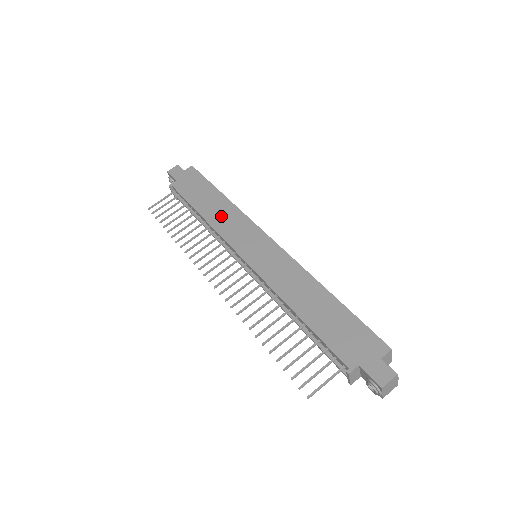
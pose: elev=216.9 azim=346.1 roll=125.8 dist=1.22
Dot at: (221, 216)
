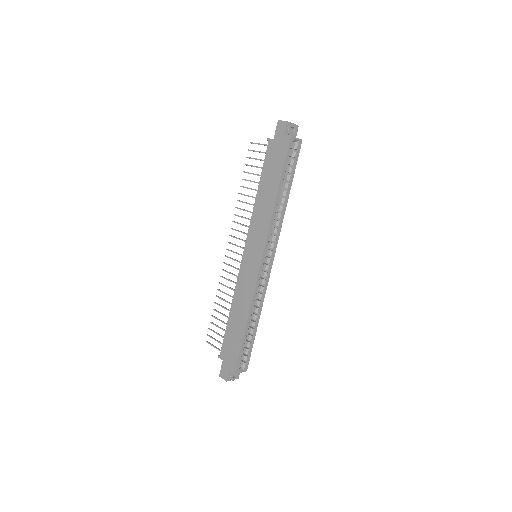
Dot at: (261, 210)
